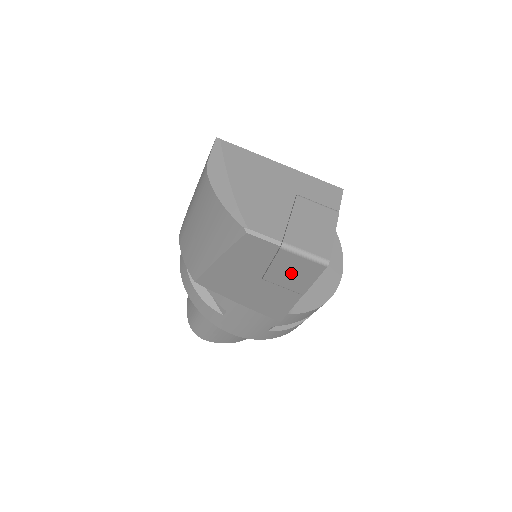
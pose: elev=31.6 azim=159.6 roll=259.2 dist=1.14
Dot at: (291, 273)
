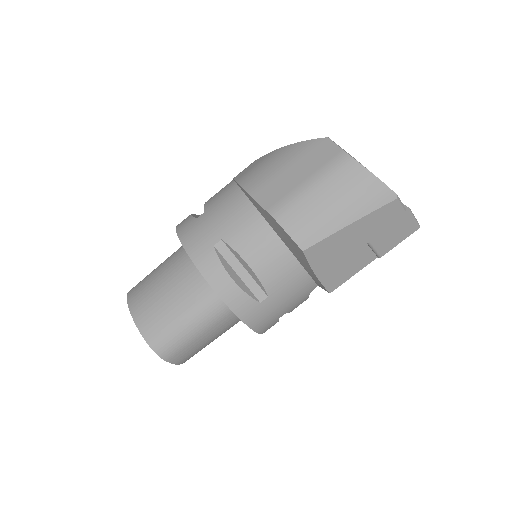
Dot at: (394, 235)
